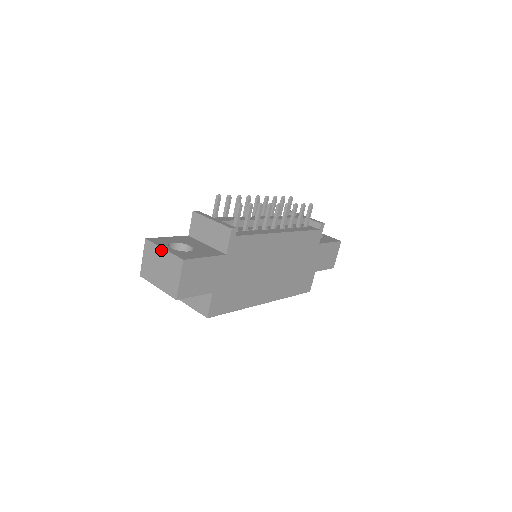
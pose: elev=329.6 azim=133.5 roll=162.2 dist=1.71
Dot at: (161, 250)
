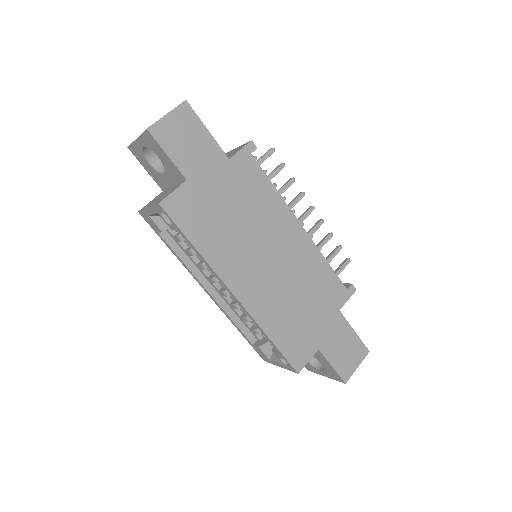
Dot at: occluded
